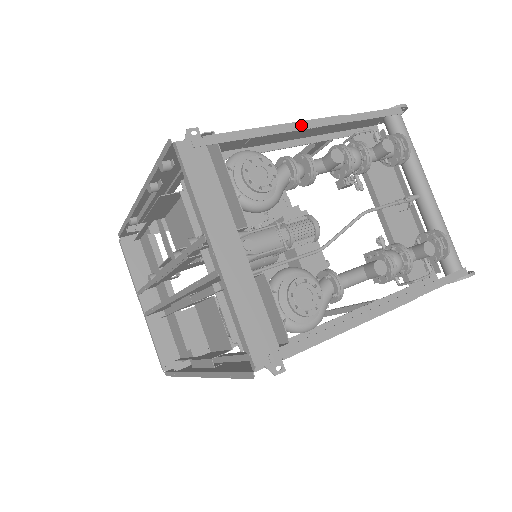
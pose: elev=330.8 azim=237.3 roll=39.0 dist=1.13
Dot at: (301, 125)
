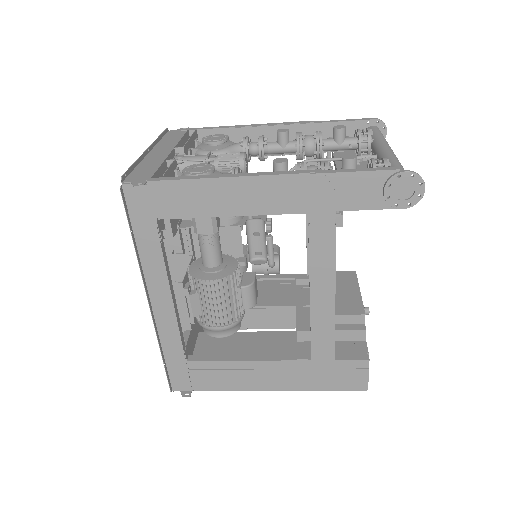
Dot at: (262, 125)
